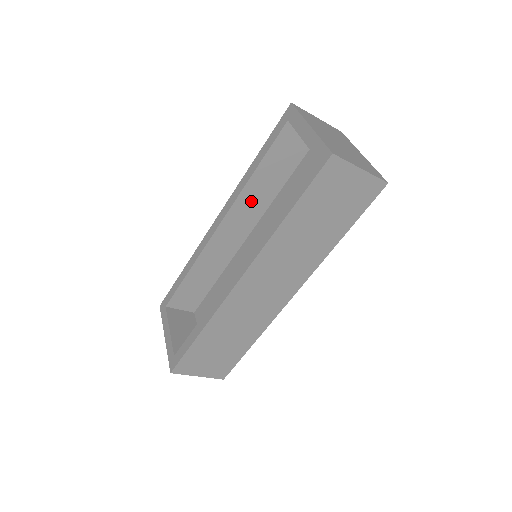
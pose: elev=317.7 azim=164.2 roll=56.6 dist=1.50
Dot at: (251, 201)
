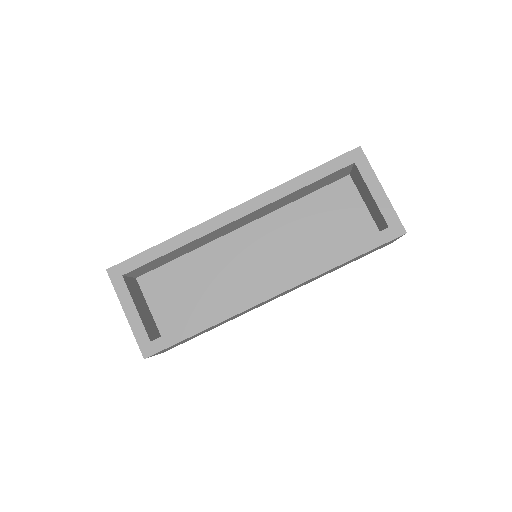
Dot at: (273, 206)
